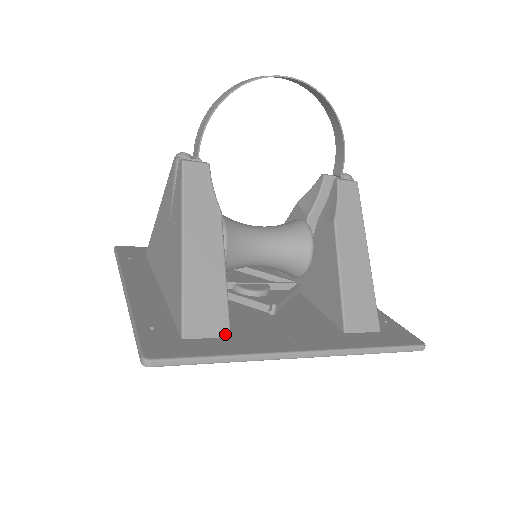
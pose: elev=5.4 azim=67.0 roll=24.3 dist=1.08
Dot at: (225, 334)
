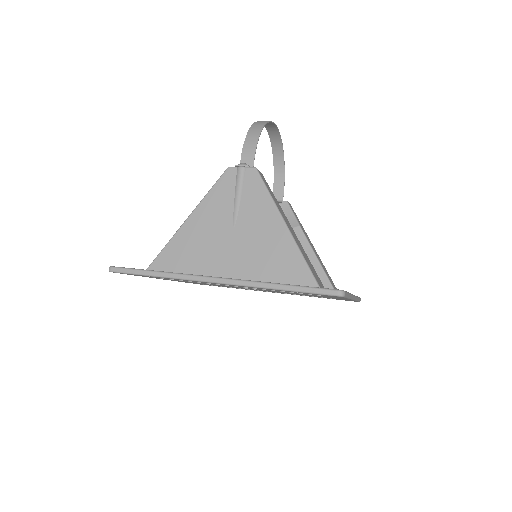
Dot at: occluded
